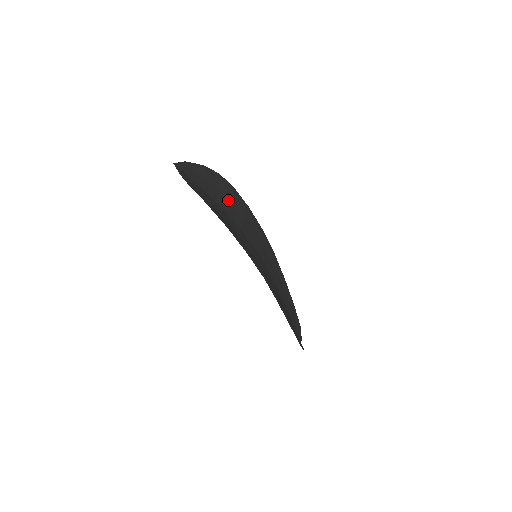
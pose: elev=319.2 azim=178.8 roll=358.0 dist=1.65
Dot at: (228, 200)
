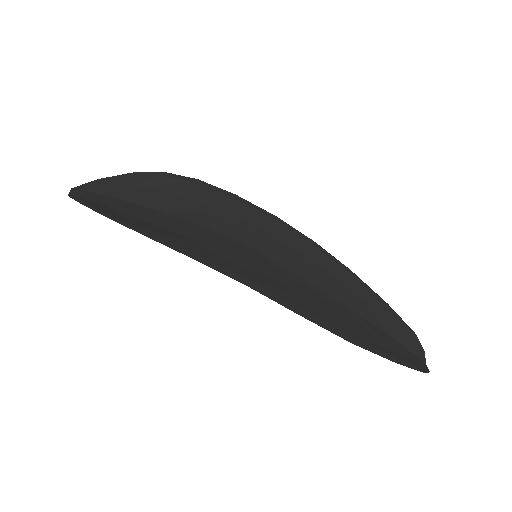
Dot at: (184, 199)
